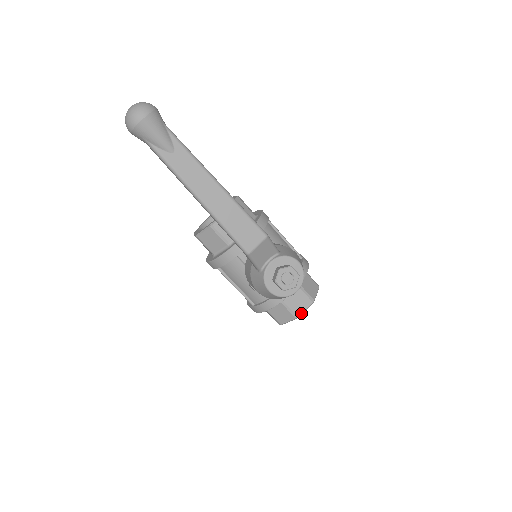
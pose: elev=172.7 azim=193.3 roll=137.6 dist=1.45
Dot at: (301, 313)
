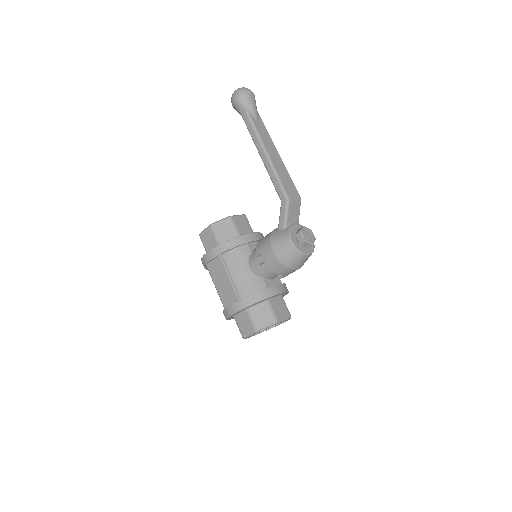
Dot at: (281, 320)
